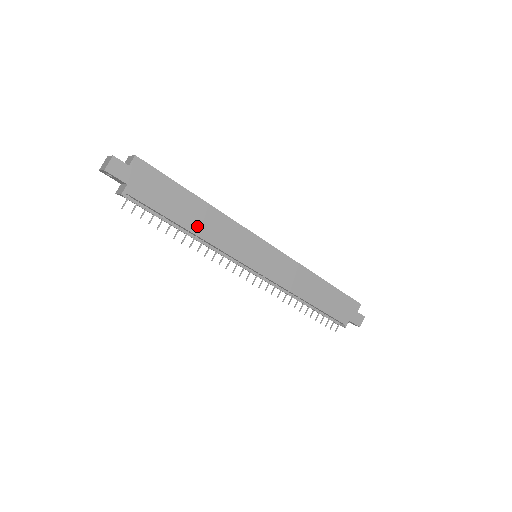
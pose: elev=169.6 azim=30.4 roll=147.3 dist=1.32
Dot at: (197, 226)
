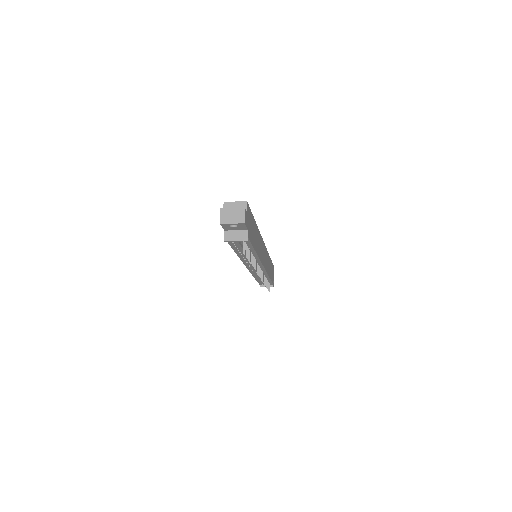
Dot at: (257, 247)
